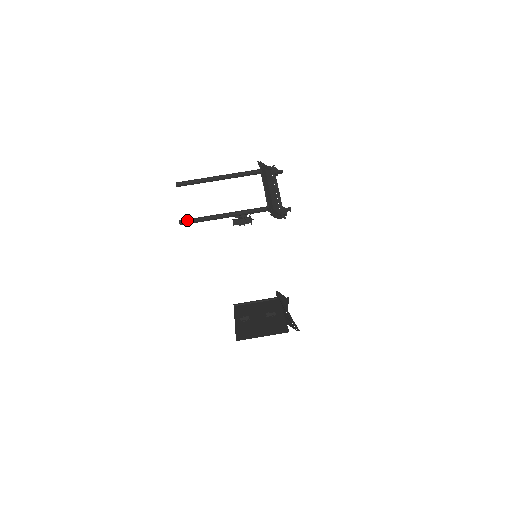
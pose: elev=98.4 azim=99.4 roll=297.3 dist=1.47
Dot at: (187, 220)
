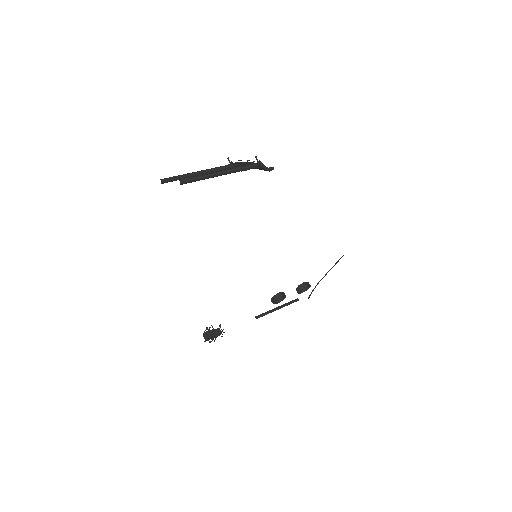
Dot at: (186, 178)
